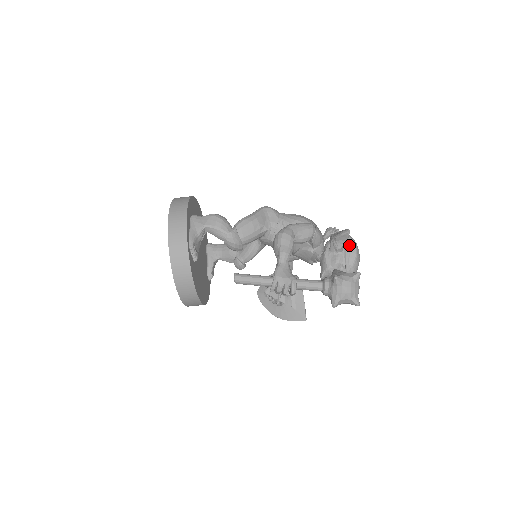
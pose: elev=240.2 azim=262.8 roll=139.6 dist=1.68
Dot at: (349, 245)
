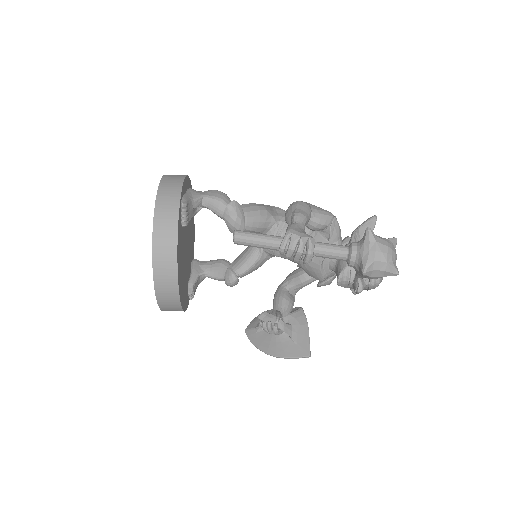
Dot at: occluded
